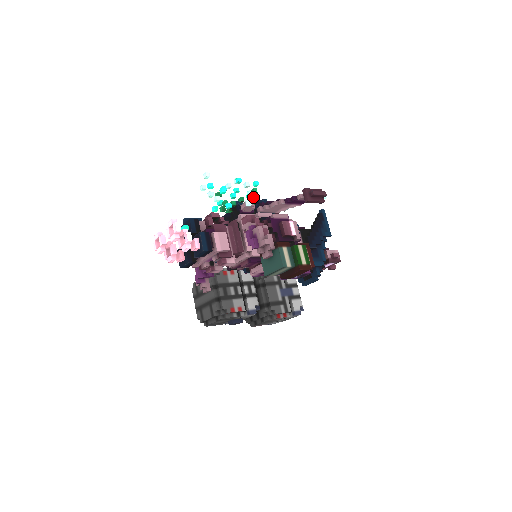
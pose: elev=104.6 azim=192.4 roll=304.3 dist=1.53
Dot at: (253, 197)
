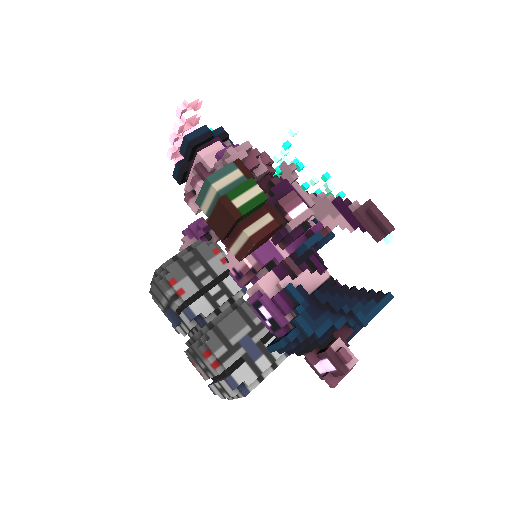
Dot at: occluded
